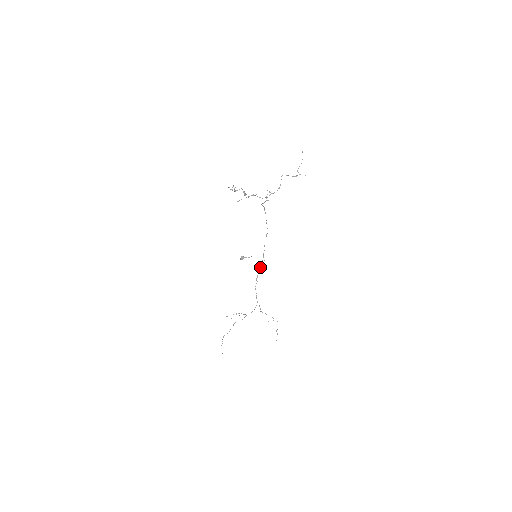
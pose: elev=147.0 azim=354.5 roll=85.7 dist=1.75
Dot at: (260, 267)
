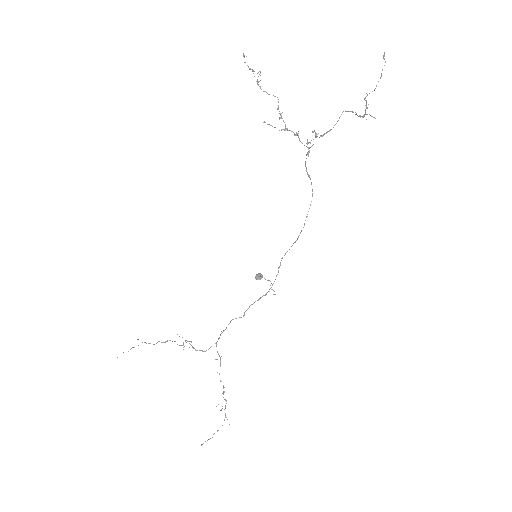
Dot at: occluded
